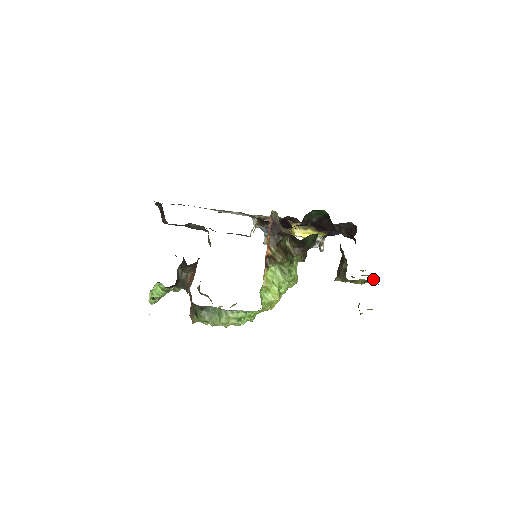
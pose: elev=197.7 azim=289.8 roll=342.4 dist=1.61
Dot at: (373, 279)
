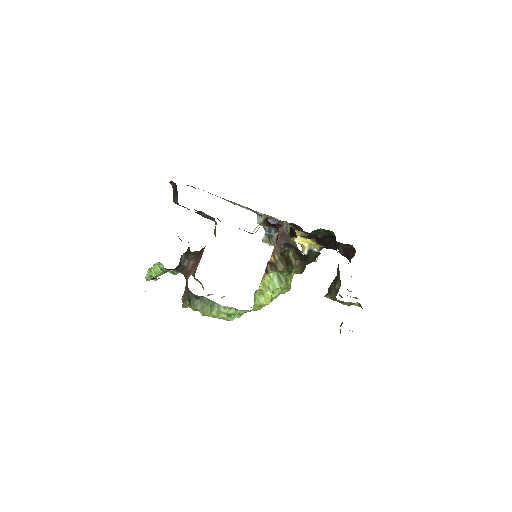
Dot at: (359, 303)
